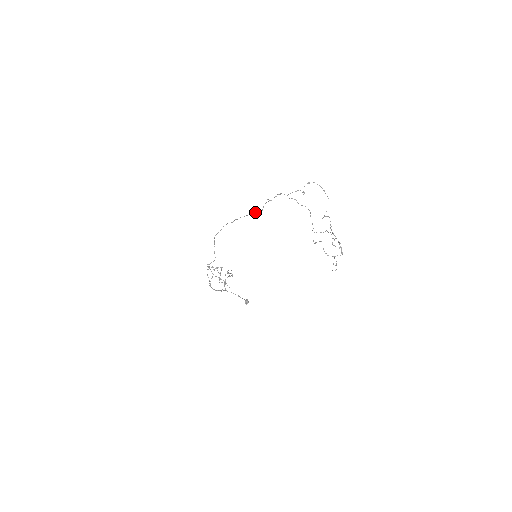
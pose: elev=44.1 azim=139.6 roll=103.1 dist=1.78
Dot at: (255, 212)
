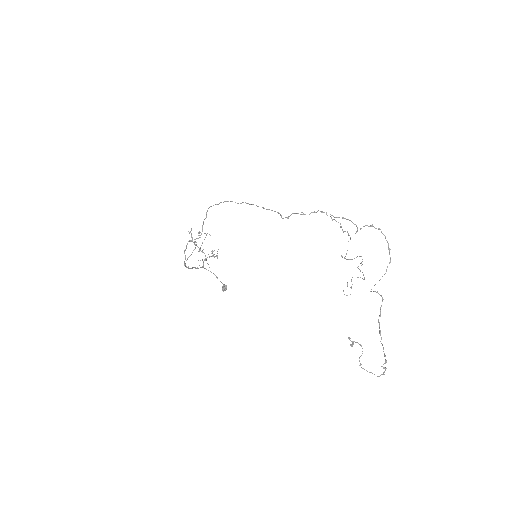
Dot at: occluded
